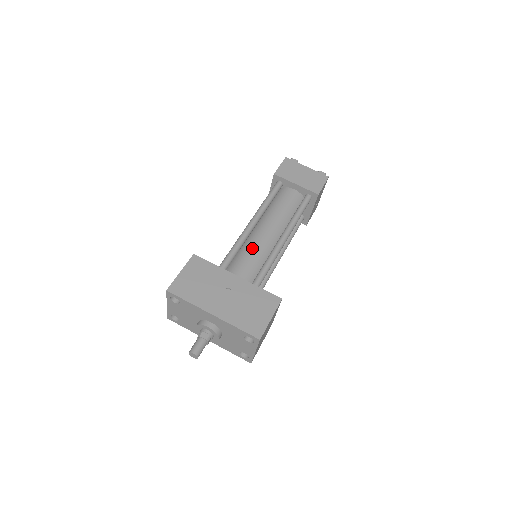
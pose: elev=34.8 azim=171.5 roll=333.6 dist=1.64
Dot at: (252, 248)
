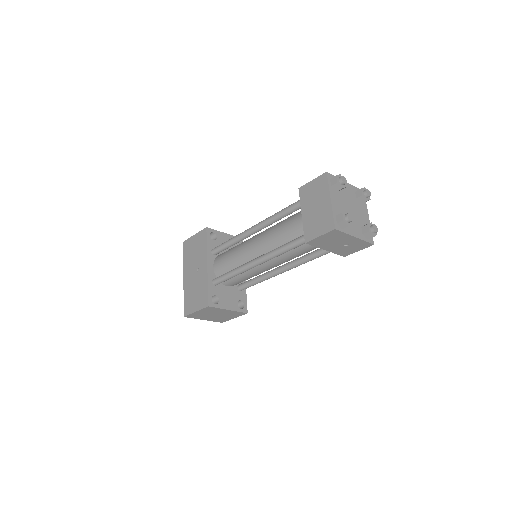
Dot at: (237, 250)
